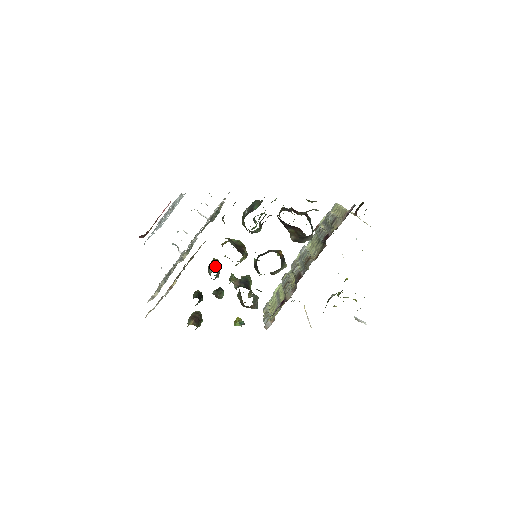
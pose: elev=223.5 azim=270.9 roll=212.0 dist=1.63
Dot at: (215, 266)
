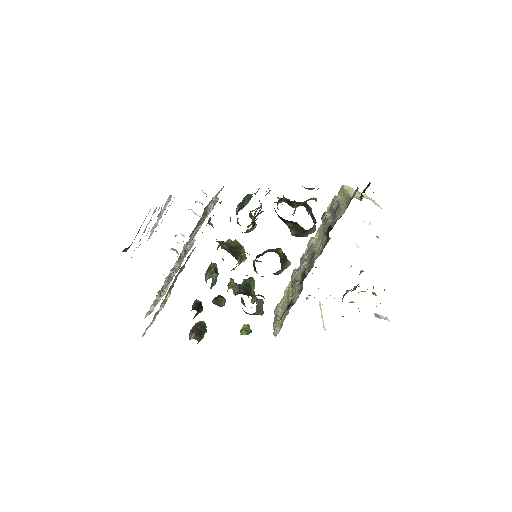
Dot at: (211, 272)
